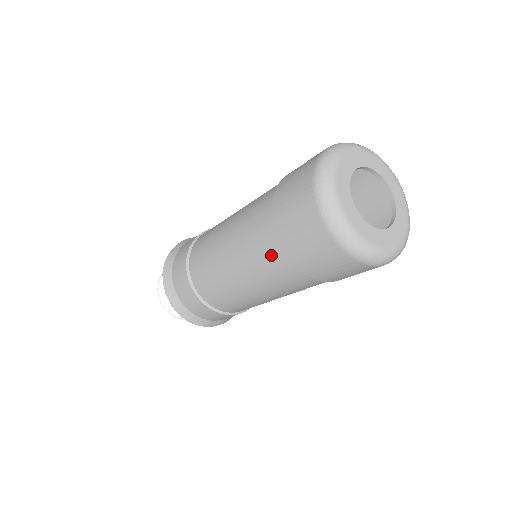
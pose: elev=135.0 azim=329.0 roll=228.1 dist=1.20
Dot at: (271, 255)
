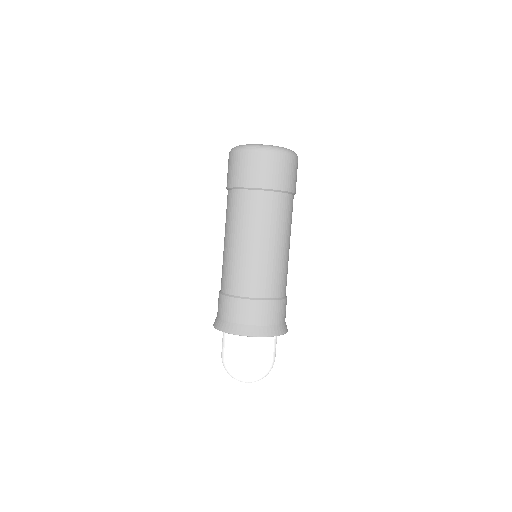
Dot at: (231, 201)
